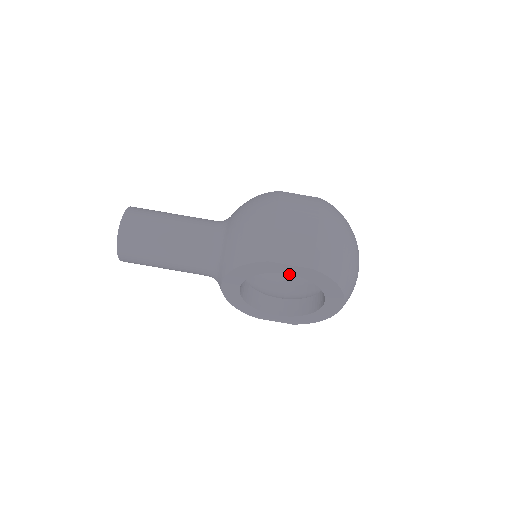
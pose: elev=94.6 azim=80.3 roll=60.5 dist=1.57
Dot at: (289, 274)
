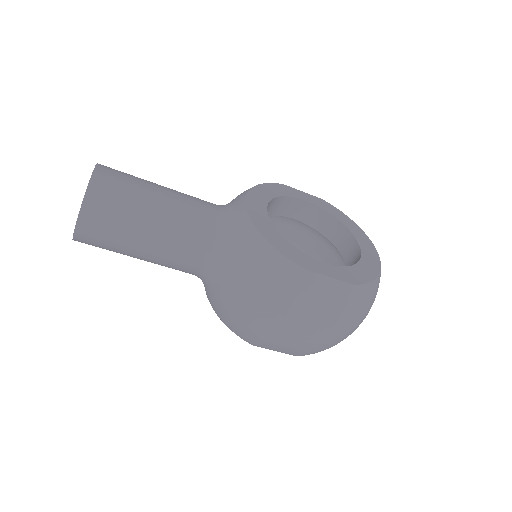
Dot at: (299, 221)
